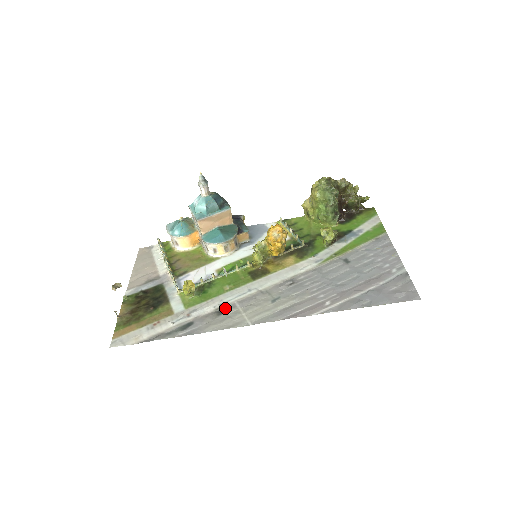
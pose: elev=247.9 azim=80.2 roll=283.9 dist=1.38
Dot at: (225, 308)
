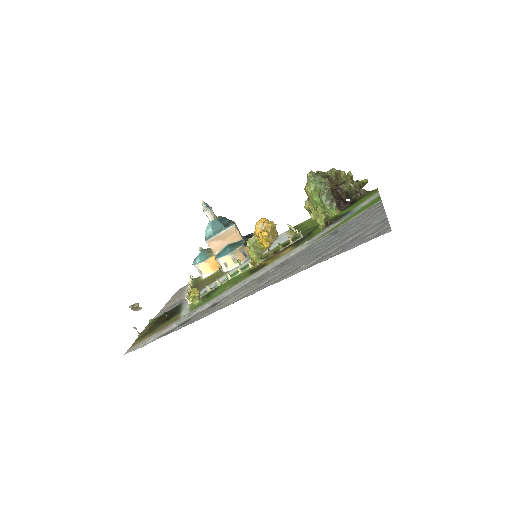
Dot at: (220, 301)
